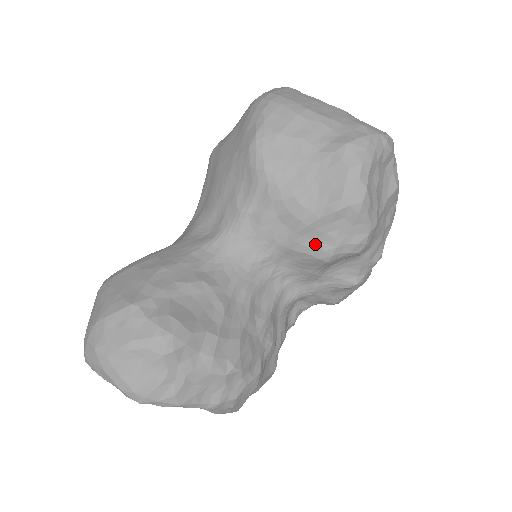
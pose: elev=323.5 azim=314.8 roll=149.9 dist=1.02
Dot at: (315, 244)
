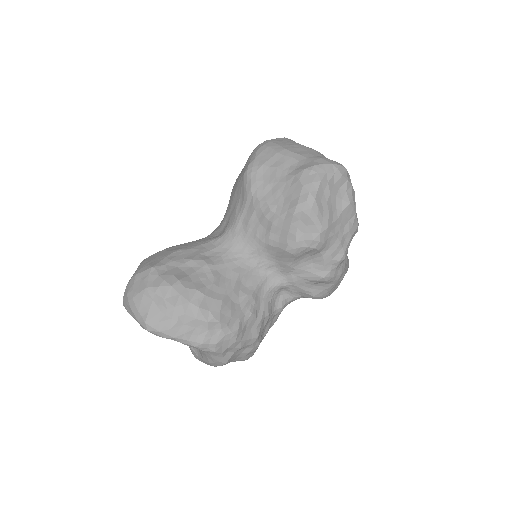
Dot at: (283, 240)
